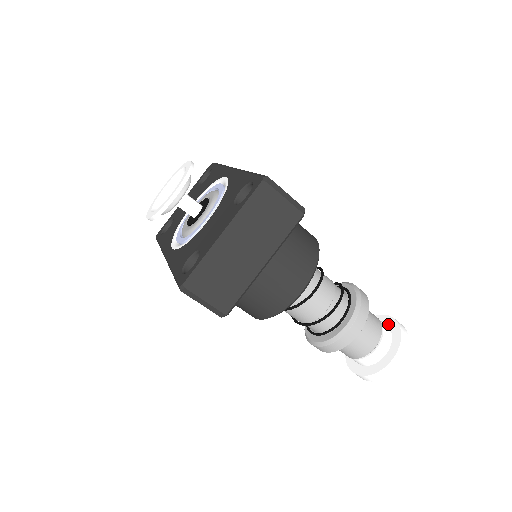
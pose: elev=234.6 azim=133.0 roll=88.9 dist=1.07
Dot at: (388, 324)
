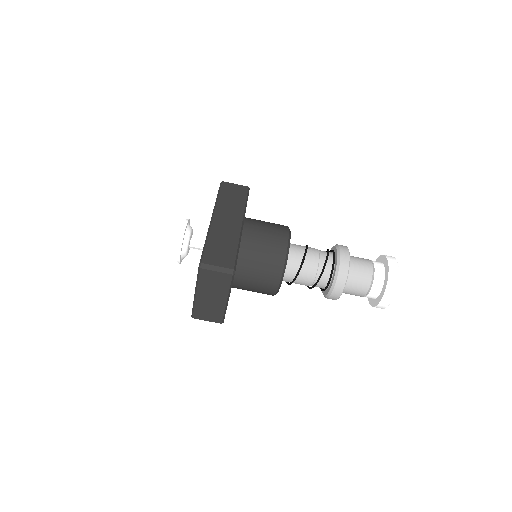
Dot at: (385, 267)
